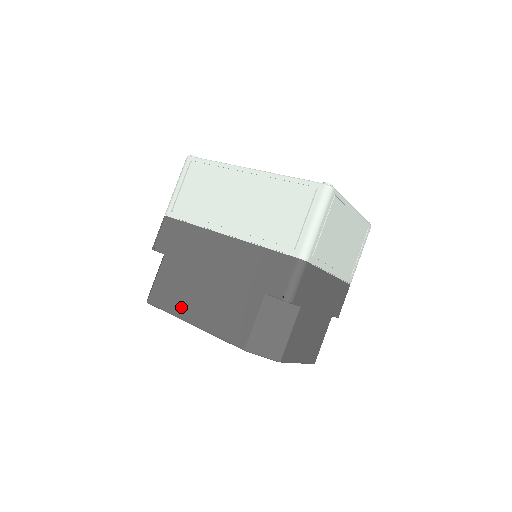
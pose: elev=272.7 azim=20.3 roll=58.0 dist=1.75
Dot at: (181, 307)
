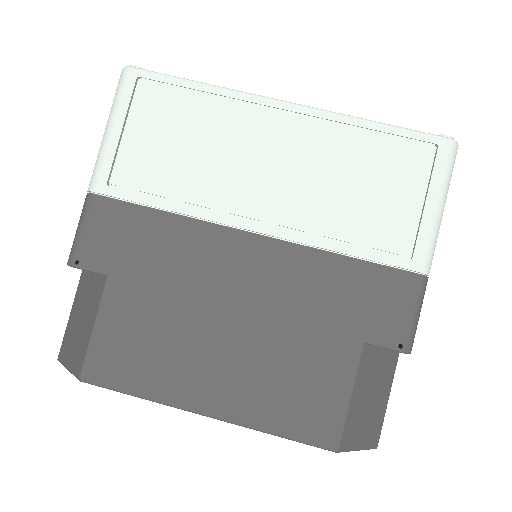
Dot at: (173, 383)
